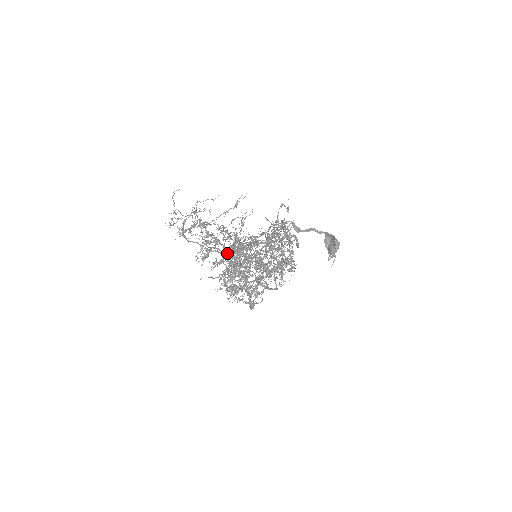
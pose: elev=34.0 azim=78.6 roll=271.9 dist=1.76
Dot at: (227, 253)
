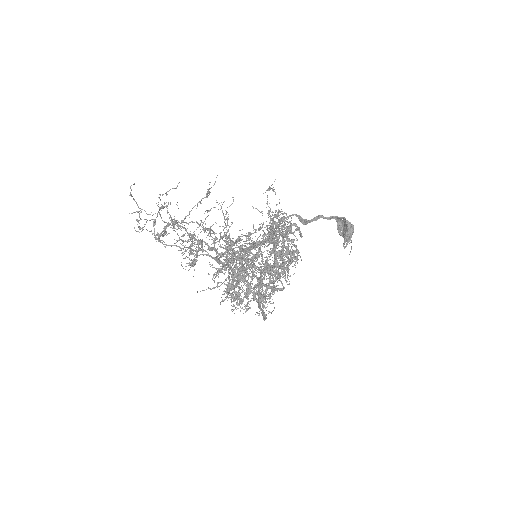
Dot at: (216, 254)
